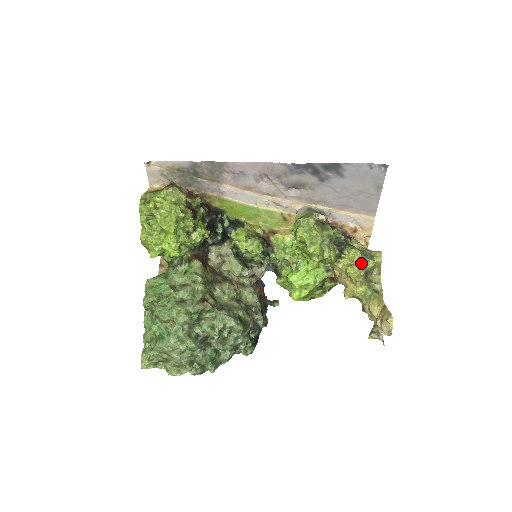
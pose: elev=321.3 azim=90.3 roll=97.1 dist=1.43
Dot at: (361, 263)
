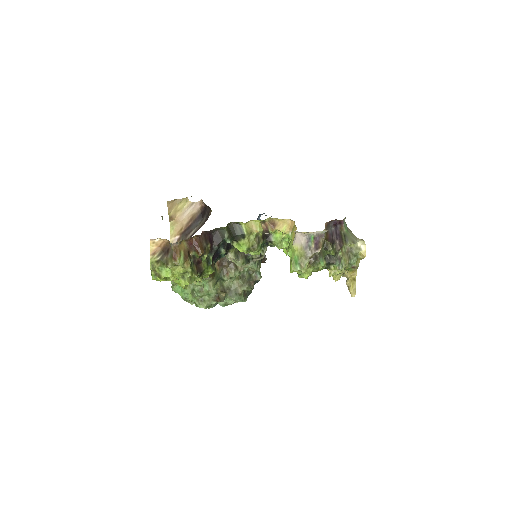
Dot at: occluded
